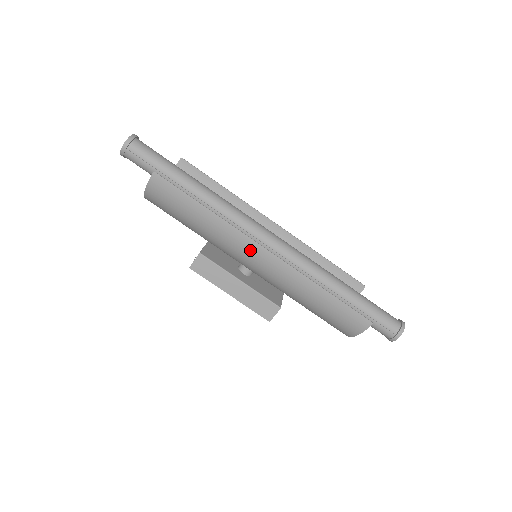
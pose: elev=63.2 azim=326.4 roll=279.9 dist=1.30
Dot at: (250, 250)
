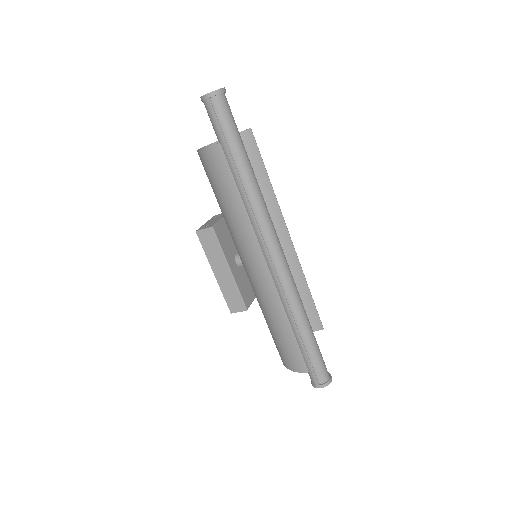
Dot at: (255, 258)
